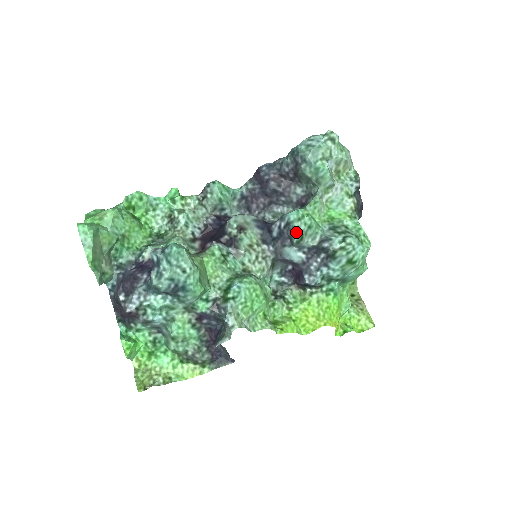
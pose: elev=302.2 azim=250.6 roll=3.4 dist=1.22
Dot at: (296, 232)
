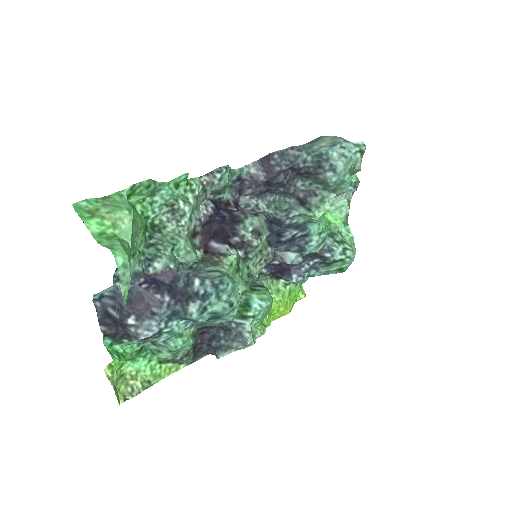
Dot at: (313, 246)
